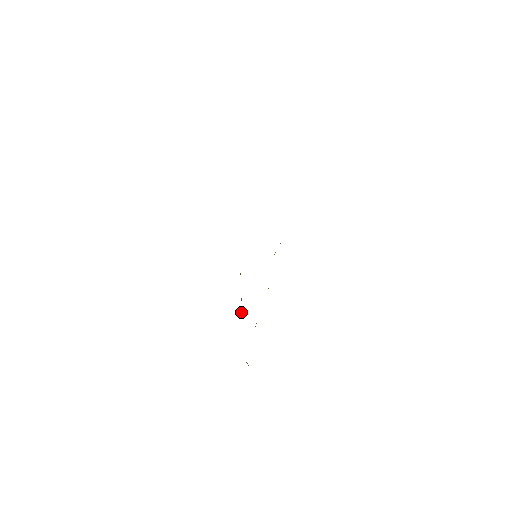
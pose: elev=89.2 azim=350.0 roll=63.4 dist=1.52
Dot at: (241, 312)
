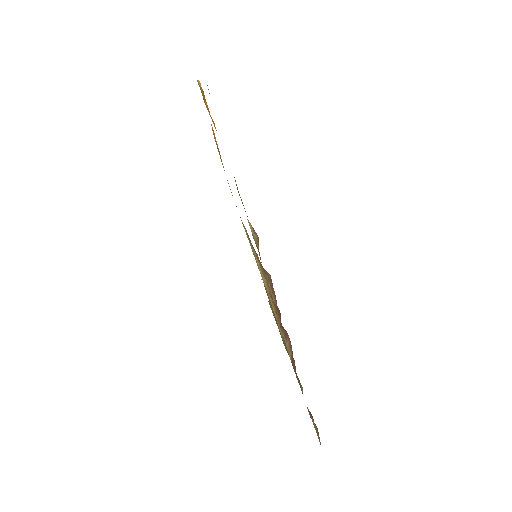
Dot at: (277, 320)
